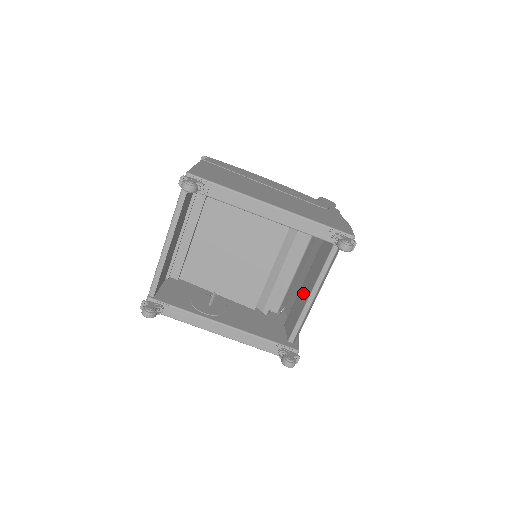
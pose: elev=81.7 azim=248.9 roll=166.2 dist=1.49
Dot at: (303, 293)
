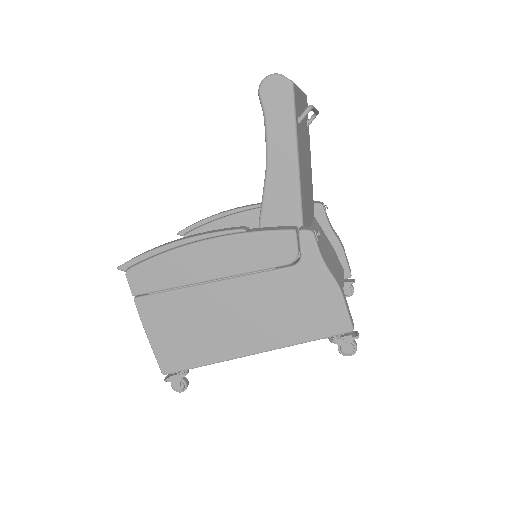
Dot at: occluded
